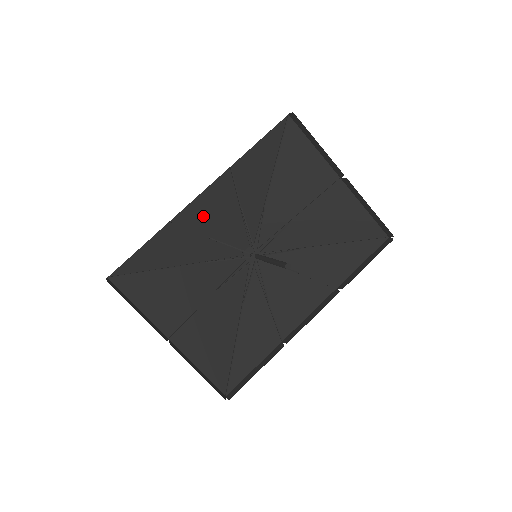
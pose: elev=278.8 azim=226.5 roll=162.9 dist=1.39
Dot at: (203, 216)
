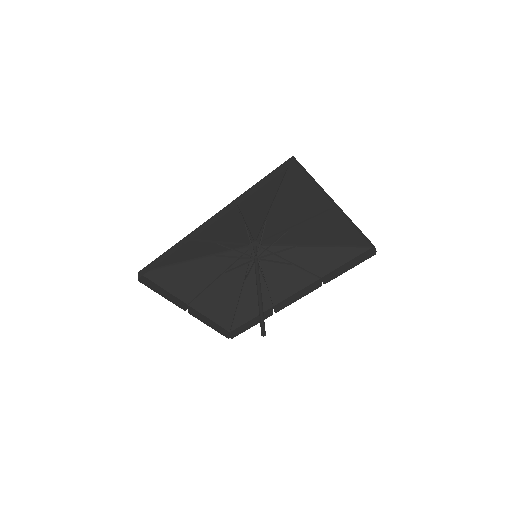
Dot at: (211, 231)
